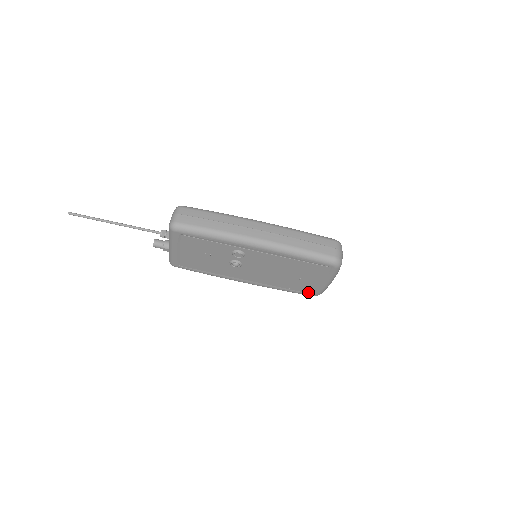
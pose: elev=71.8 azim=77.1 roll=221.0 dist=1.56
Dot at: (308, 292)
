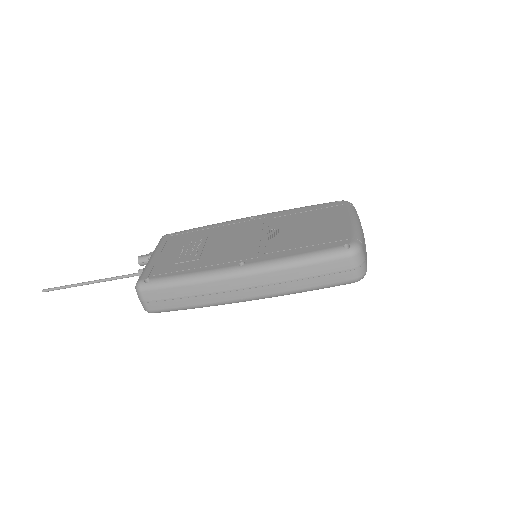
Dot at: occluded
